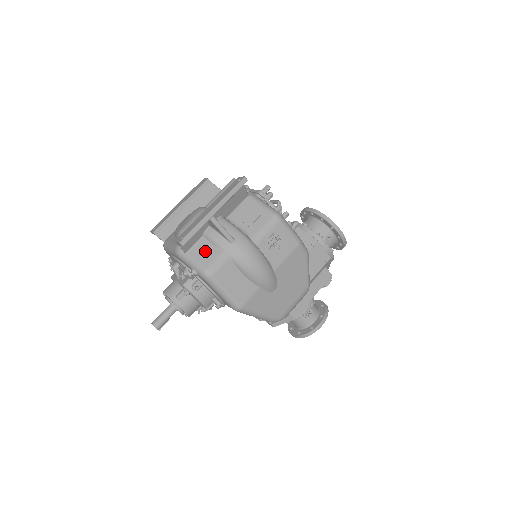
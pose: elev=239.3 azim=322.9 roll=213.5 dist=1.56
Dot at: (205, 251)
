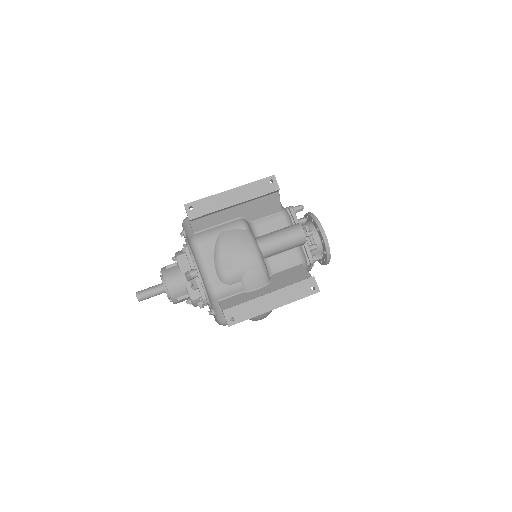
Dot at: occluded
